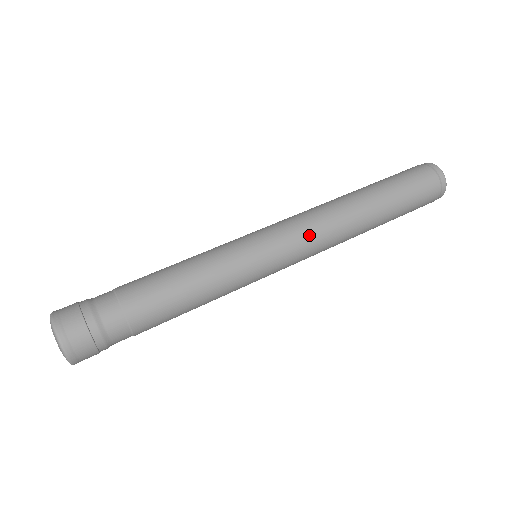
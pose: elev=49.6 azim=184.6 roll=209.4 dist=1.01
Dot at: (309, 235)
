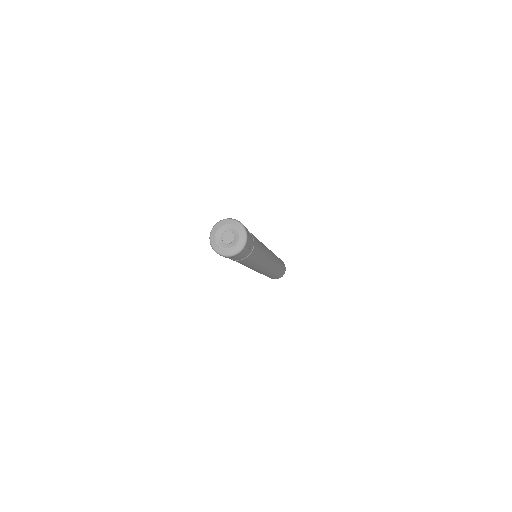
Dot at: occluded
